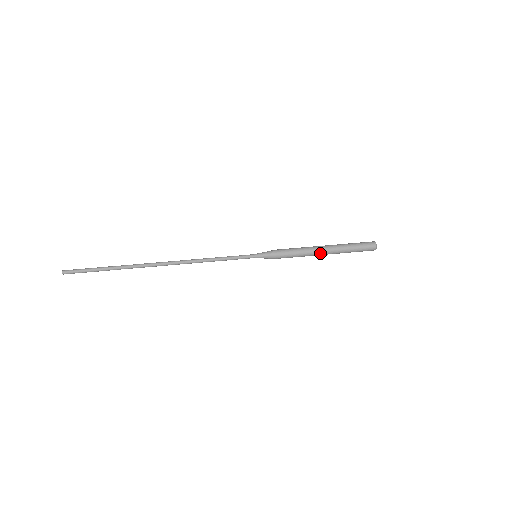
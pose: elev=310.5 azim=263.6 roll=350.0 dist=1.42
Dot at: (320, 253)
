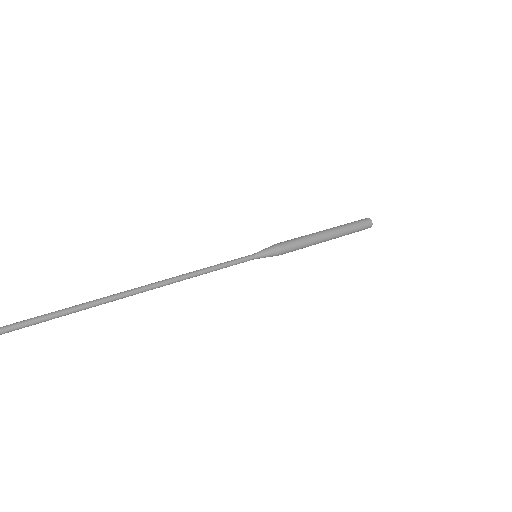
Dot at: (323, 241)
